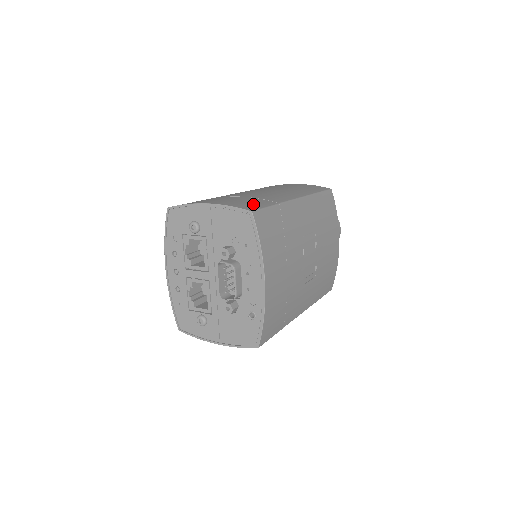
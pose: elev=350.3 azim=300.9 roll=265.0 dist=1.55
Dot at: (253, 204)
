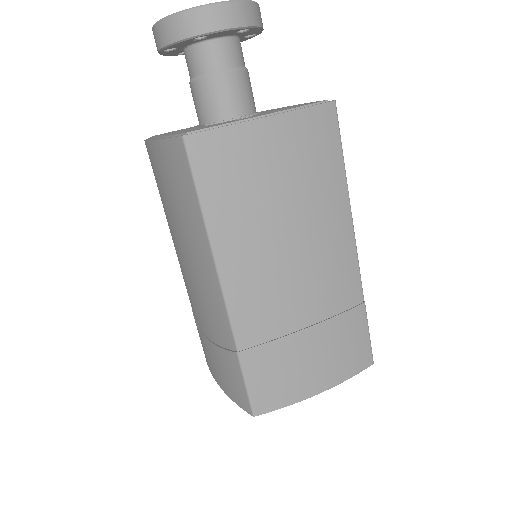
Dot at: (358, 345)
